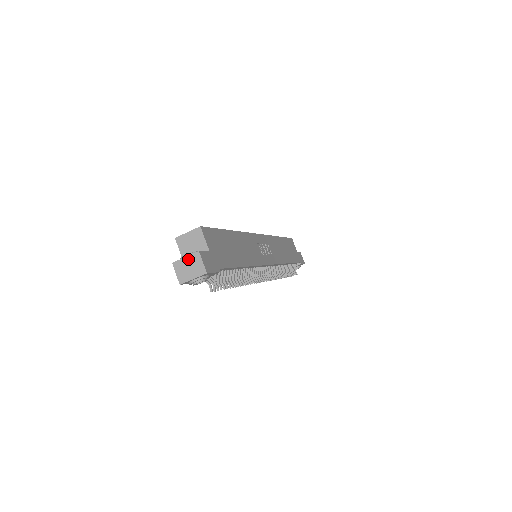
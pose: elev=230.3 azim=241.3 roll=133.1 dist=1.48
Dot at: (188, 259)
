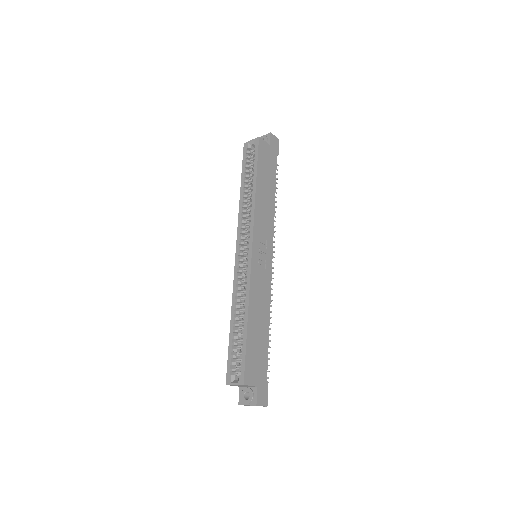
Dot at: occluded
